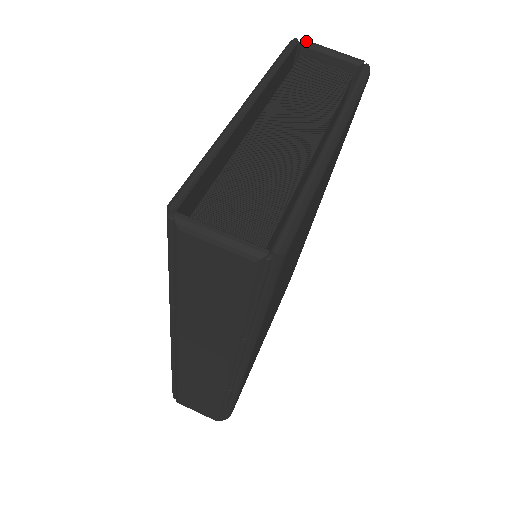
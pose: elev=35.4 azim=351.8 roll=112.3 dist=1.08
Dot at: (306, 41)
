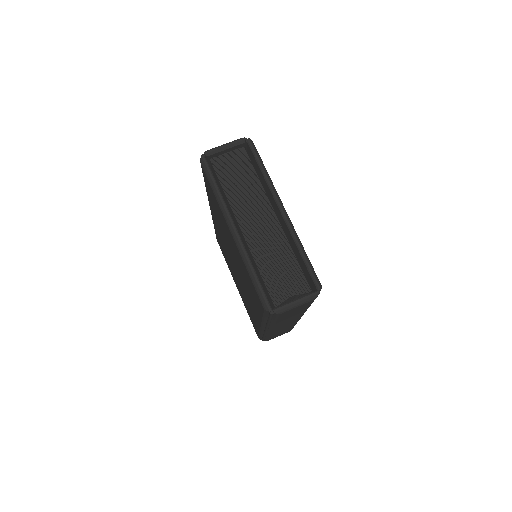
Dot at: (208, 152)
